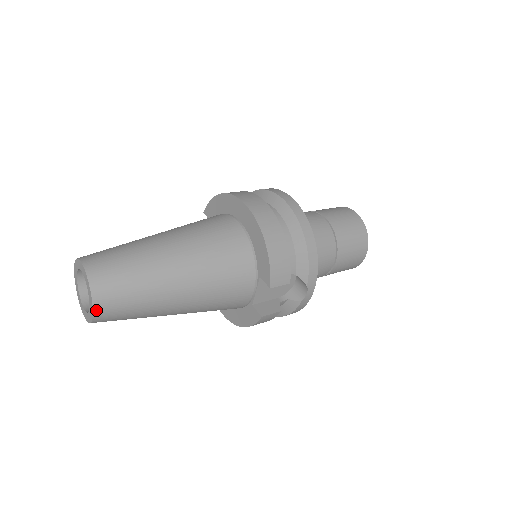
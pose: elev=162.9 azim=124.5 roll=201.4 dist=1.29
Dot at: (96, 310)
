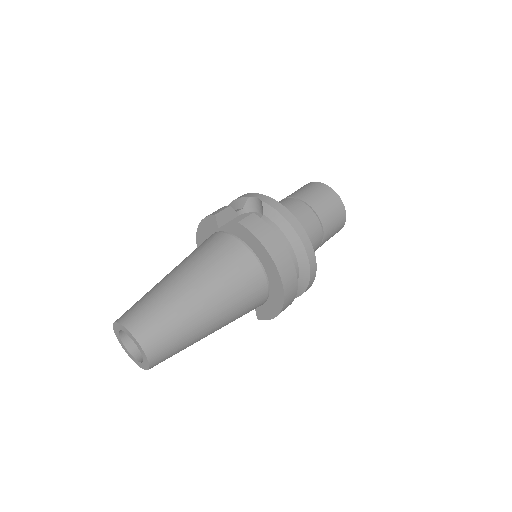
Dot at: occluded
